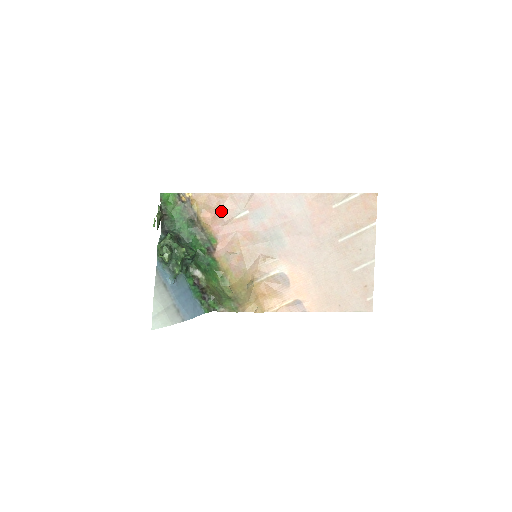
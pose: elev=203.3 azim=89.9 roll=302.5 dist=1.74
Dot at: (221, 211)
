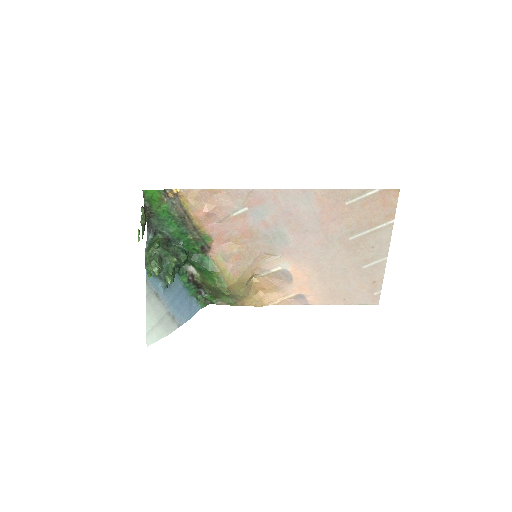
Dot at: (215, 208)
